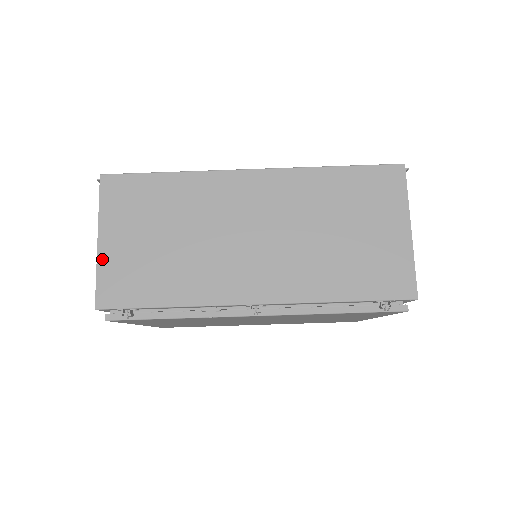
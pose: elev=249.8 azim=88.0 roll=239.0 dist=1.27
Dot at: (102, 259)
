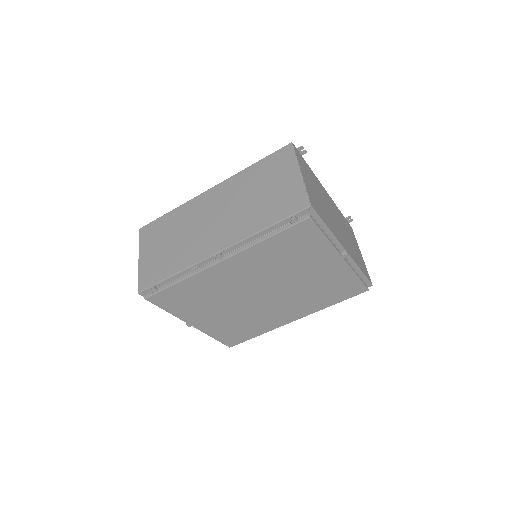
Dot at: (140, 267)
